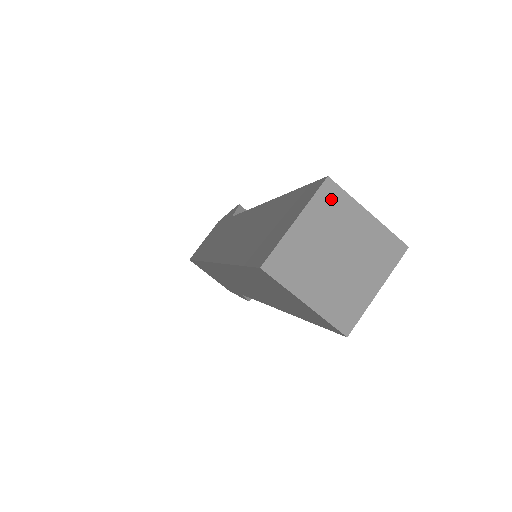
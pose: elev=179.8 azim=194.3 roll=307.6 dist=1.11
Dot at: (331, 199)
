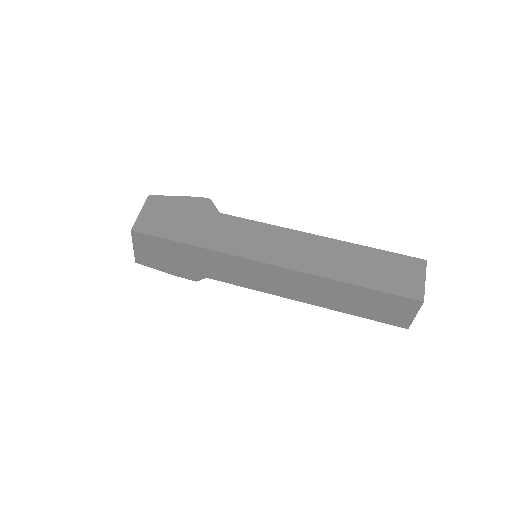
Dot at: occluded
